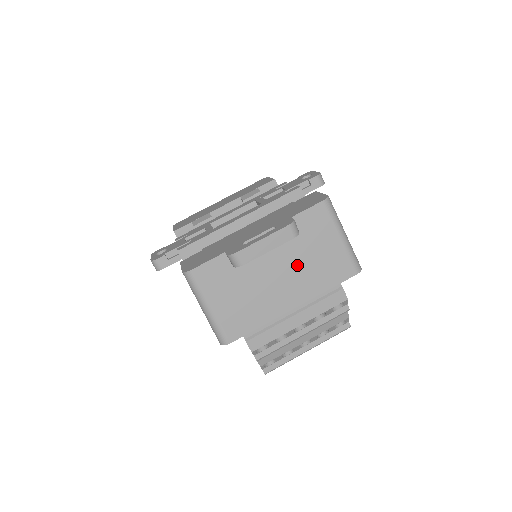
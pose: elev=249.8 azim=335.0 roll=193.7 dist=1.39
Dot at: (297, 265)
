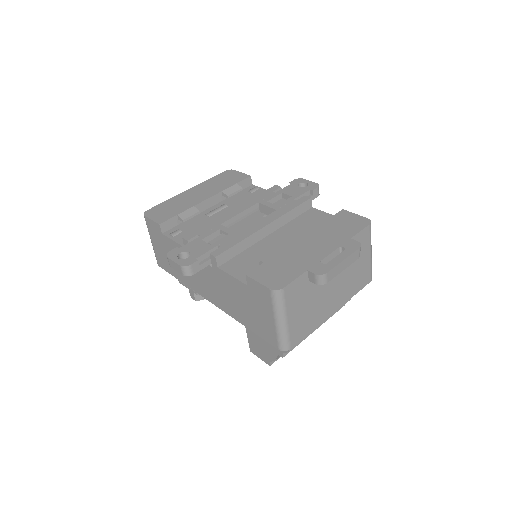
Dot at: (344, 277)
